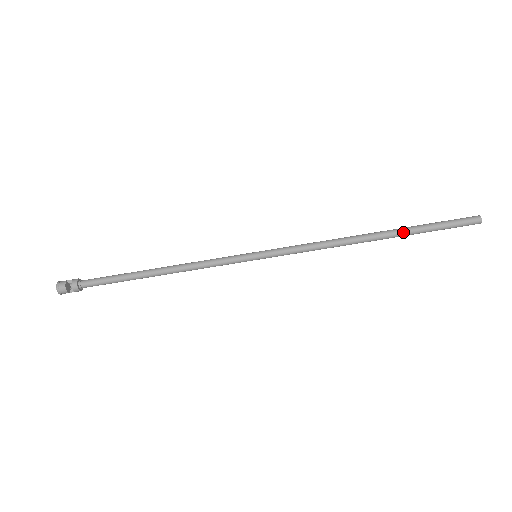
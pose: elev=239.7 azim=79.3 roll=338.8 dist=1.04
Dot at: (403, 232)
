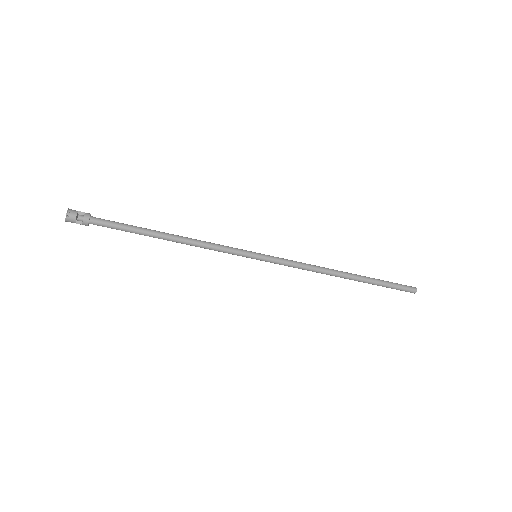
Dot at: (367, 279)
